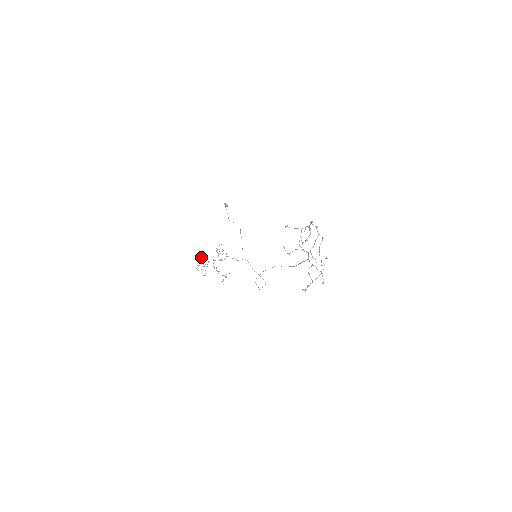
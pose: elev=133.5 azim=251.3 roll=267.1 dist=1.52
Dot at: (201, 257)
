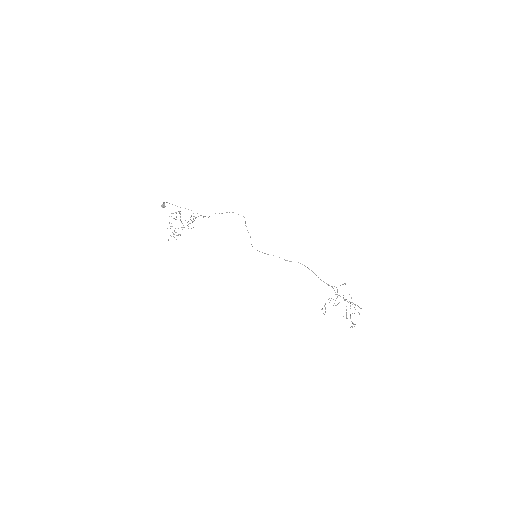
Dot at: occluded
